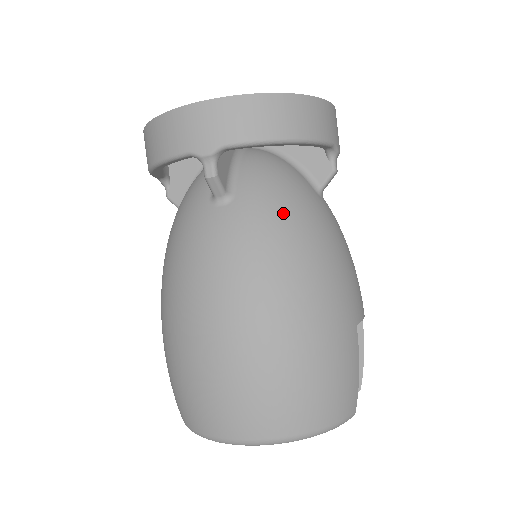
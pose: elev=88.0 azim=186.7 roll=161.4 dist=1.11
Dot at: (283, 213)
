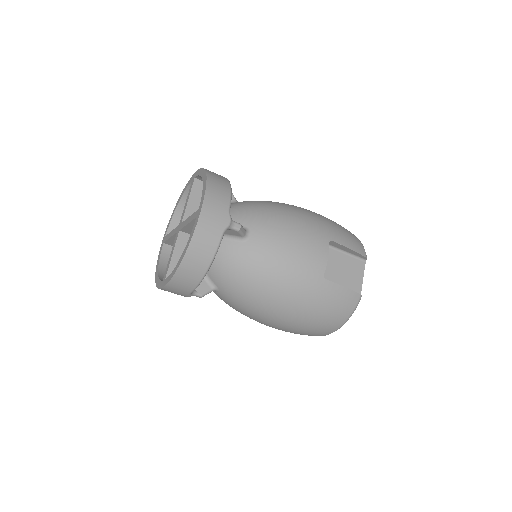
Dot at: (240, 283)
